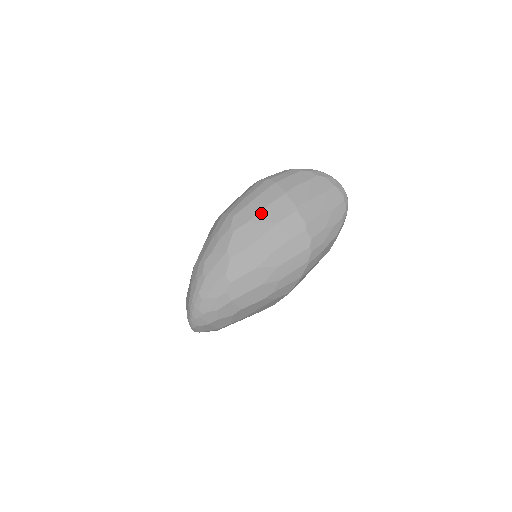
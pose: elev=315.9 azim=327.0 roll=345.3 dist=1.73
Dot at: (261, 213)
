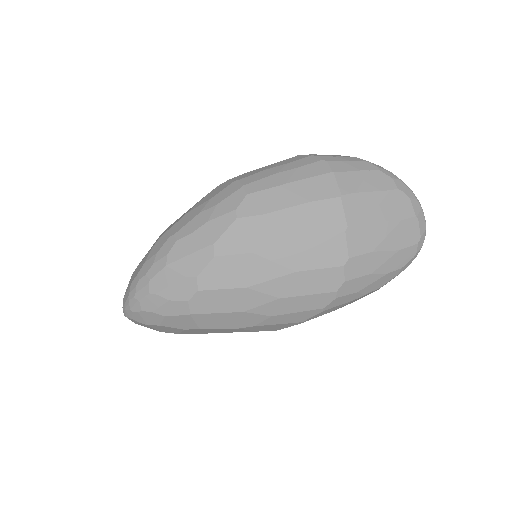
Dot at: (290, 210)
